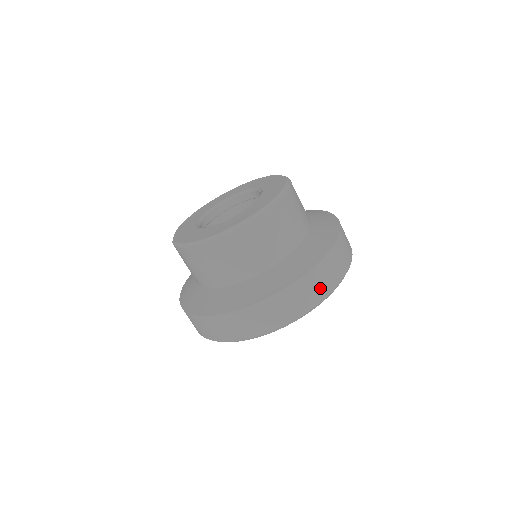
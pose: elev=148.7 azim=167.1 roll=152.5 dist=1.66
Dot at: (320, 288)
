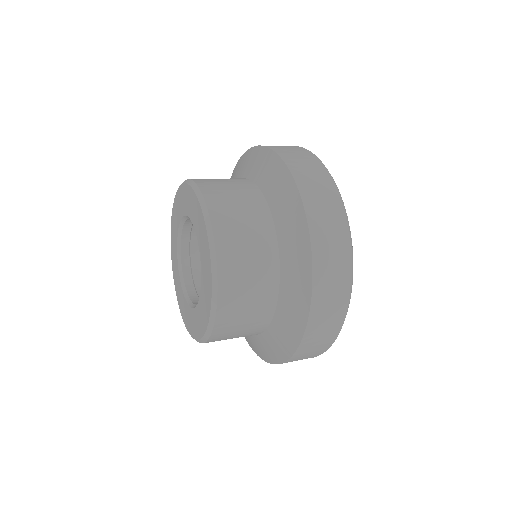
Dot at: (324, 191)
